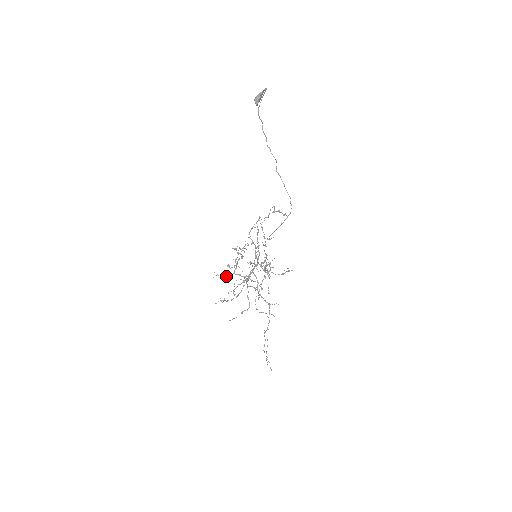
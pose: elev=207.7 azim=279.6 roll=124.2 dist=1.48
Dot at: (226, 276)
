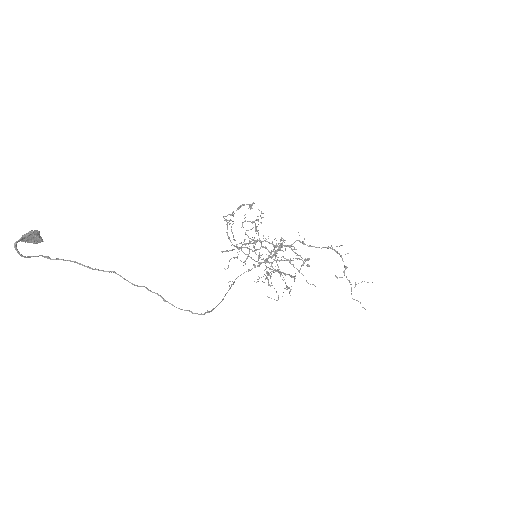
Dot at: (256, 249)
